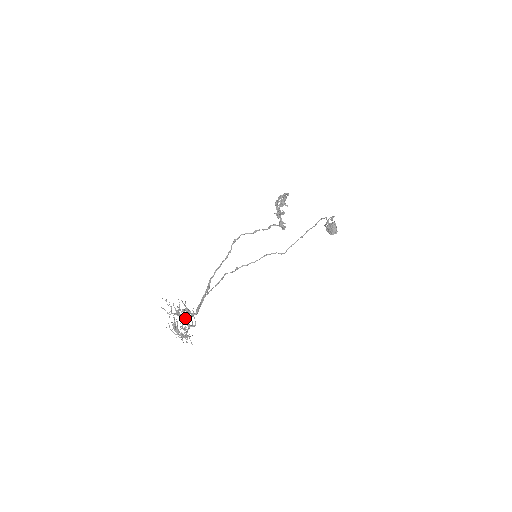
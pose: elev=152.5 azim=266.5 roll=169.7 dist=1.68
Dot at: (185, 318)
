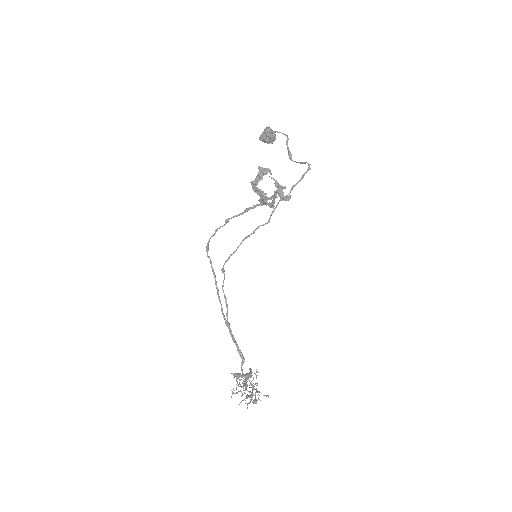
Dot at: occluded
